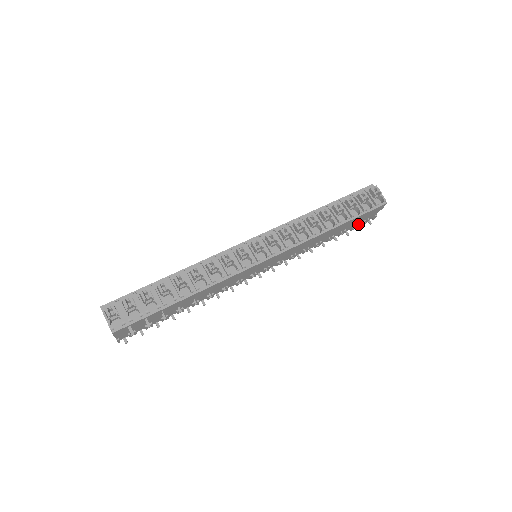
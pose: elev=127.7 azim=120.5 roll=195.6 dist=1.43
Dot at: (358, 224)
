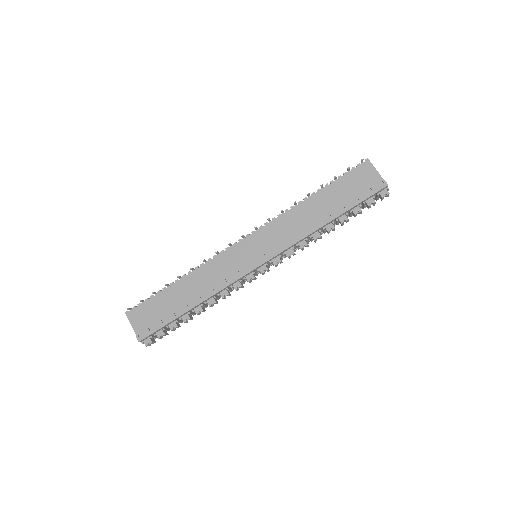
Dot at: occluded
